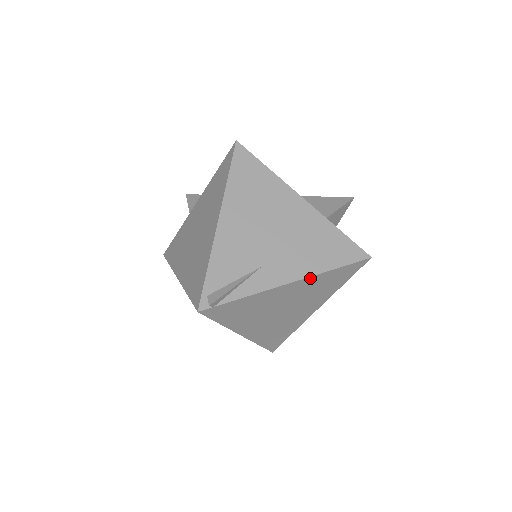
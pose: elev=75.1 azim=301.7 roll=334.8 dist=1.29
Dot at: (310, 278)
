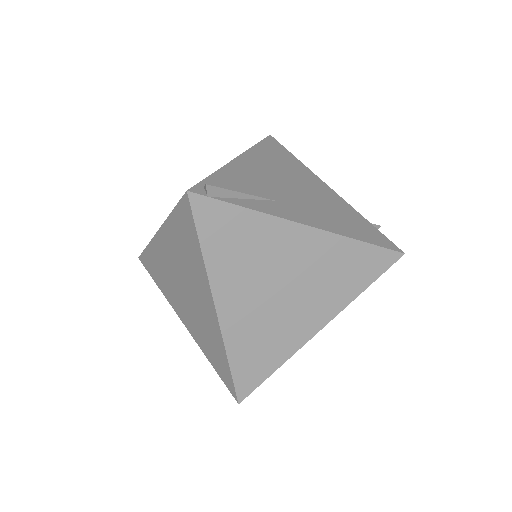
Dot at: (331, 236)
